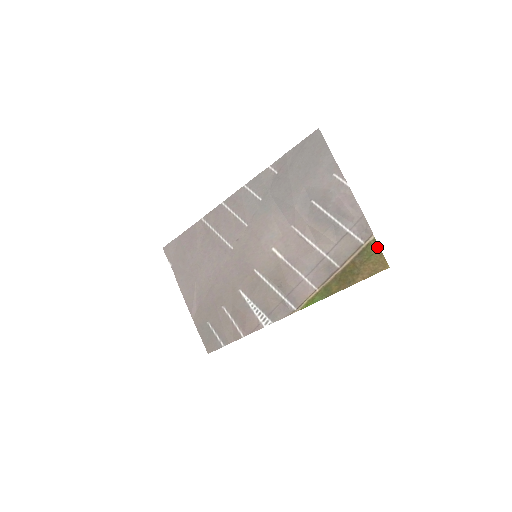
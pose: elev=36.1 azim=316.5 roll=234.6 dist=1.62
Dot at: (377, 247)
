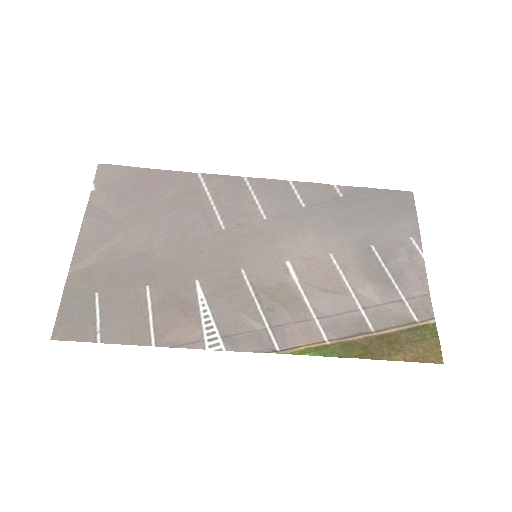
Dot at: (436, 334)
